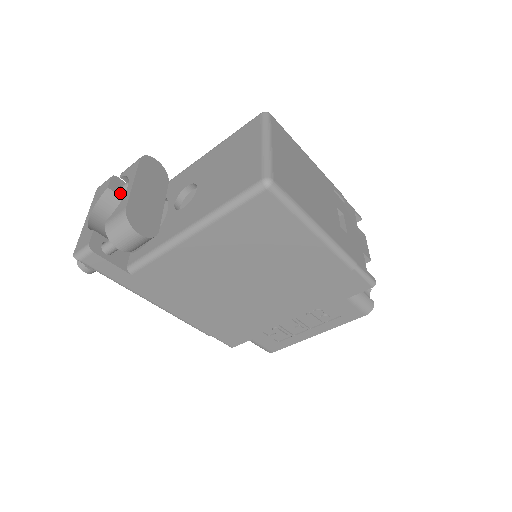
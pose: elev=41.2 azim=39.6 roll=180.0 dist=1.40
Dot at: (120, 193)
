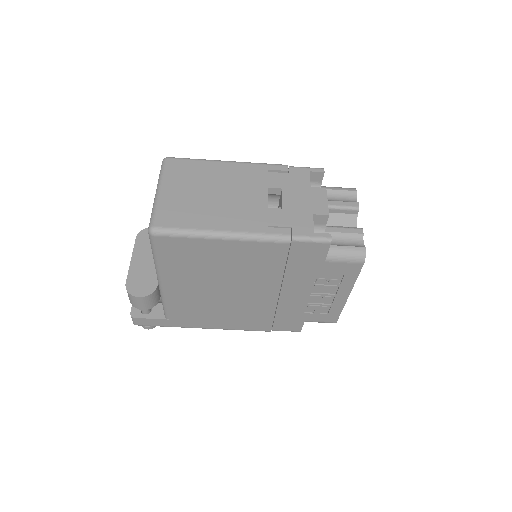
Dot at: occluded
